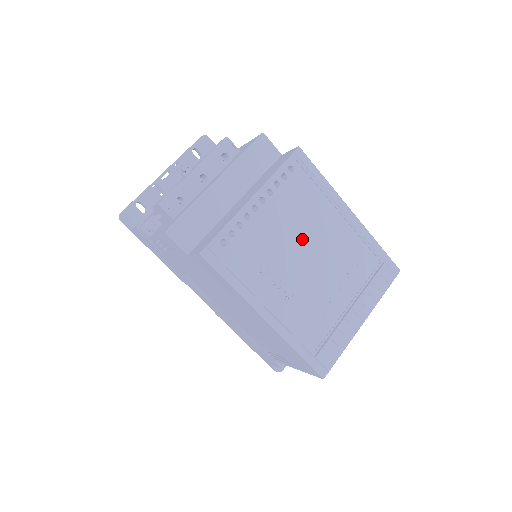
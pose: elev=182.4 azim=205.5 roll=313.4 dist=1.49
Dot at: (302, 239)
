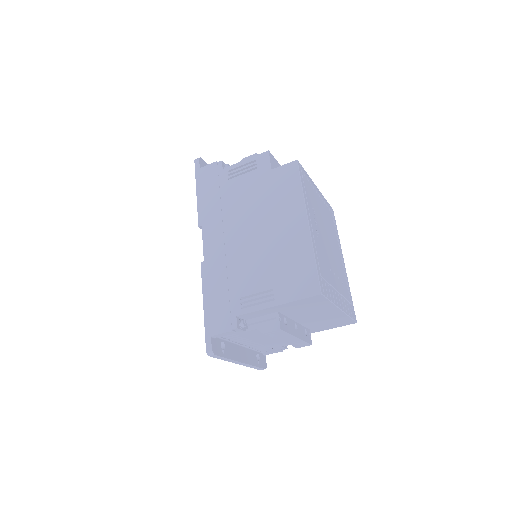
Dot at: (327, 232)
